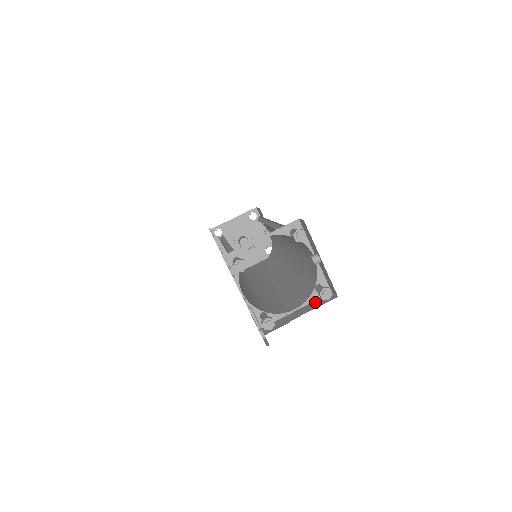
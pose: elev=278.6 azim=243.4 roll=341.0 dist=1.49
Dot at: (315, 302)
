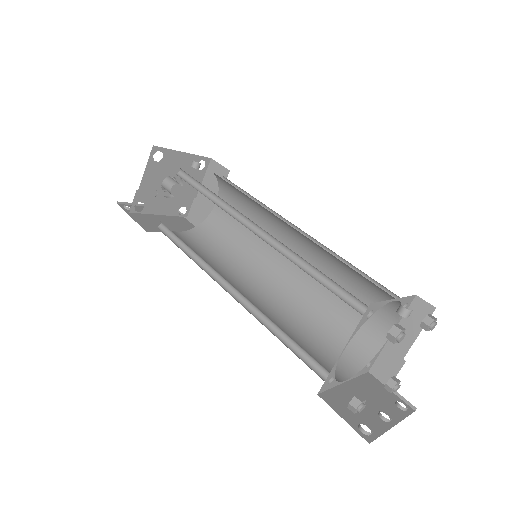
Dot at: (408, 318)
